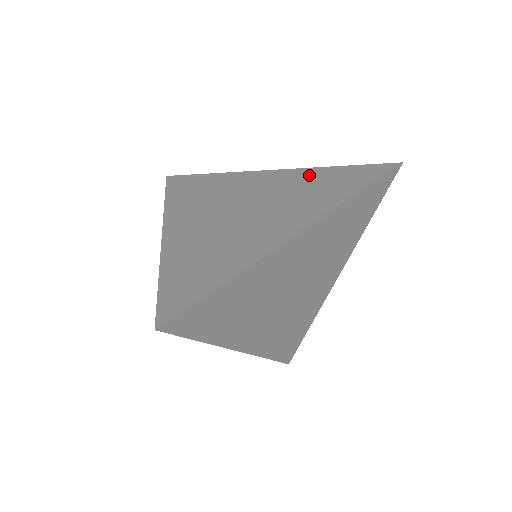
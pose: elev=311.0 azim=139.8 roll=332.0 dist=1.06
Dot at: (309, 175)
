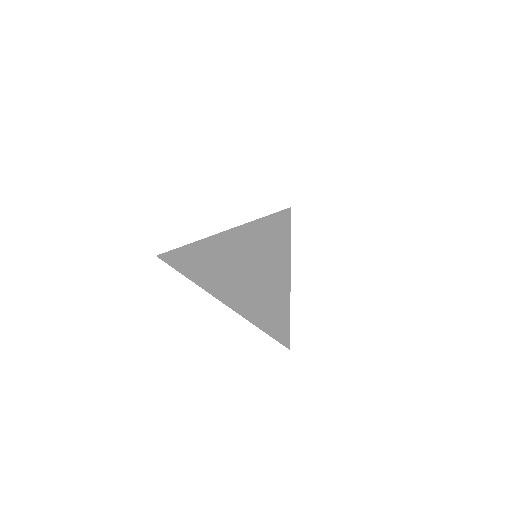
Dot at: occluded
